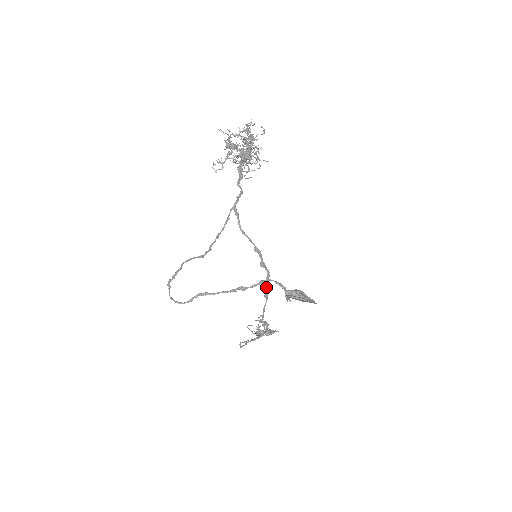
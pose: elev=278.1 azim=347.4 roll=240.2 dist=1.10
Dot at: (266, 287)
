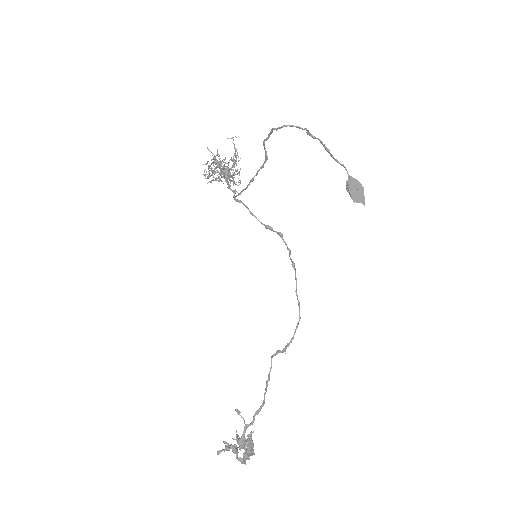
Dot at: (290, 257)
